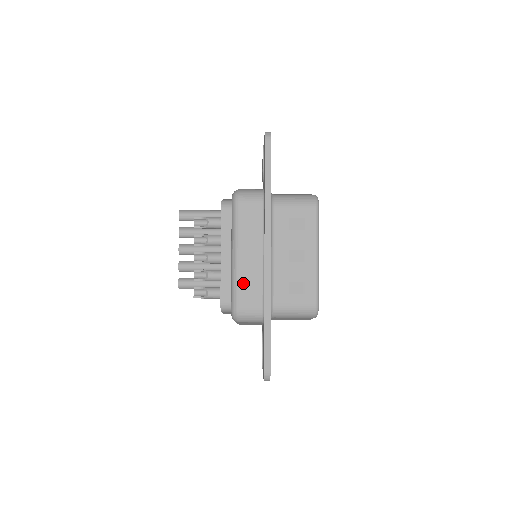
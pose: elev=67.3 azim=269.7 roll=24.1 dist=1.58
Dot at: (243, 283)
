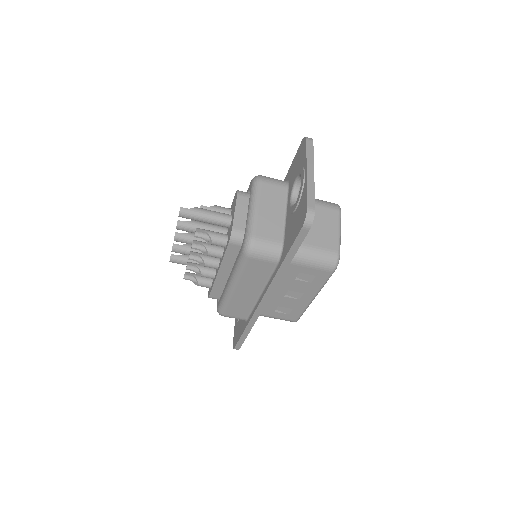
Dot at: (234, 304)
